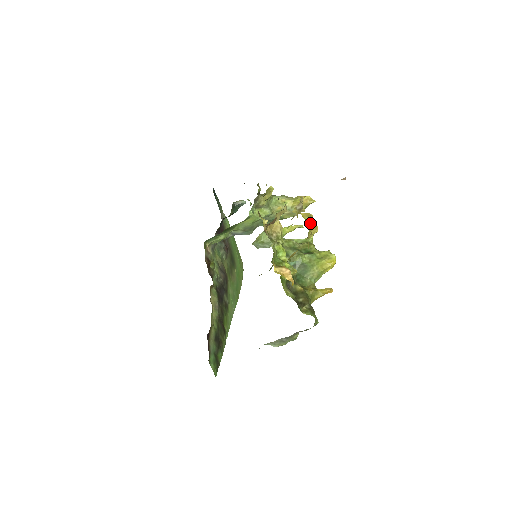
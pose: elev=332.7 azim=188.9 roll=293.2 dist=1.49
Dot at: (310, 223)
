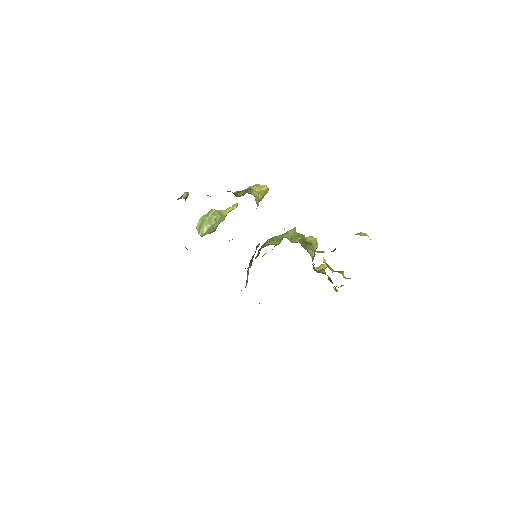
Dot at: occluded
